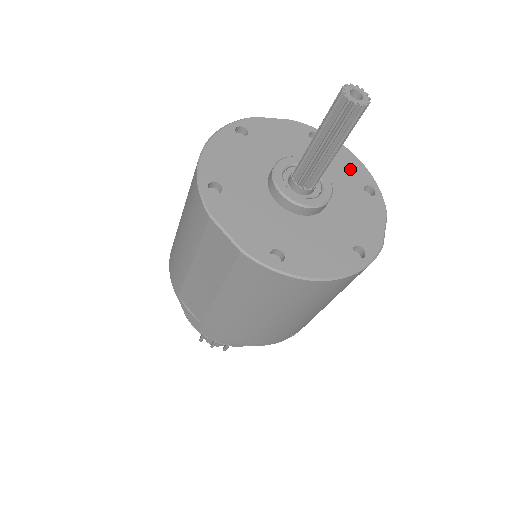
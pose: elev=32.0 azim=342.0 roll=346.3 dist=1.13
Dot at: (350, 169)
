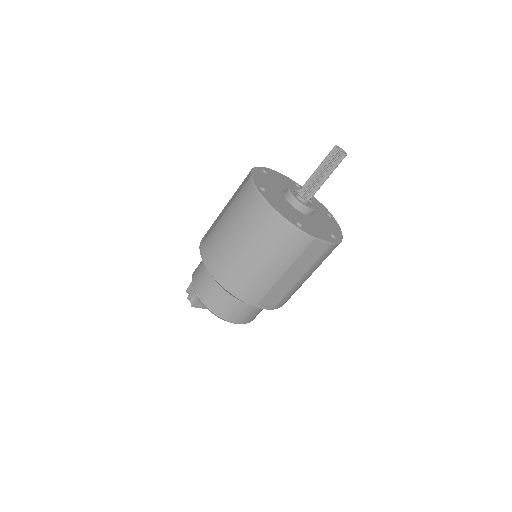
Dot at: (333, 229)
